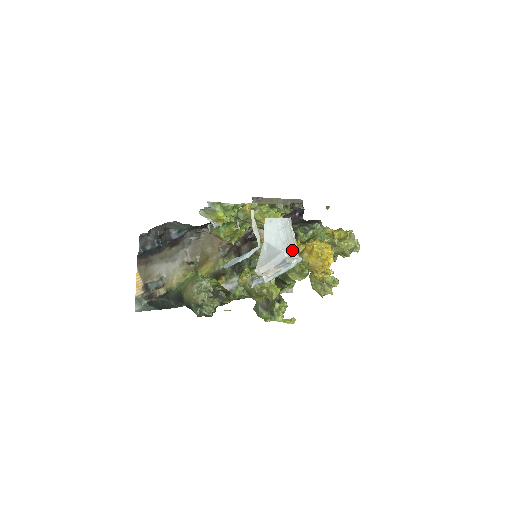
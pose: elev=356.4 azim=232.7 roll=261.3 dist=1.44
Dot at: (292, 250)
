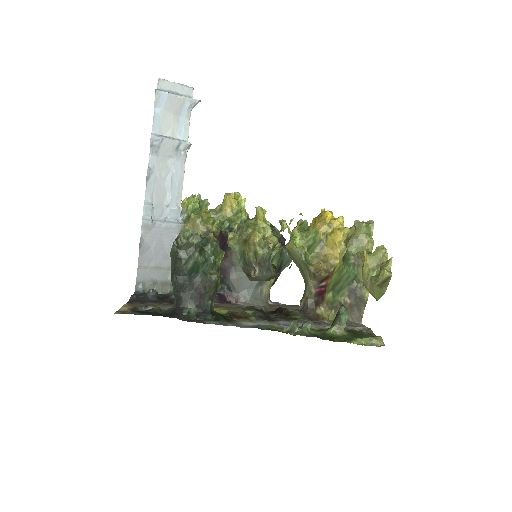
Dot at: occluded
